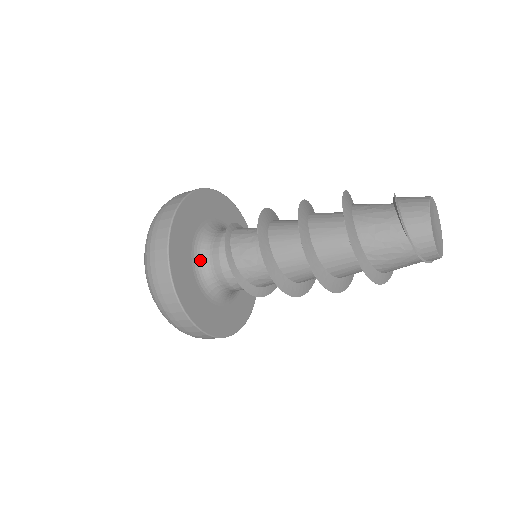
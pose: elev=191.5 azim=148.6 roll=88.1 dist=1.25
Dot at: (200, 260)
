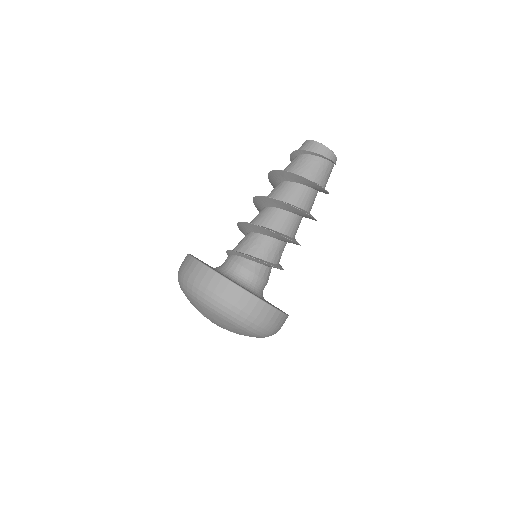
Dot at: (227, 275)
